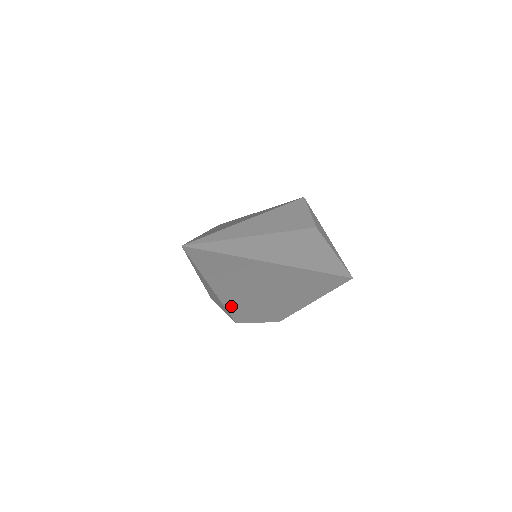
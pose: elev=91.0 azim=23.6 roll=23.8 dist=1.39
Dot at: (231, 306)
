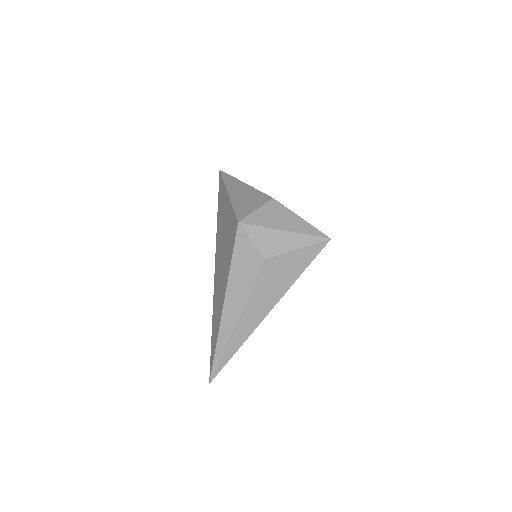
Dot at: occluded
